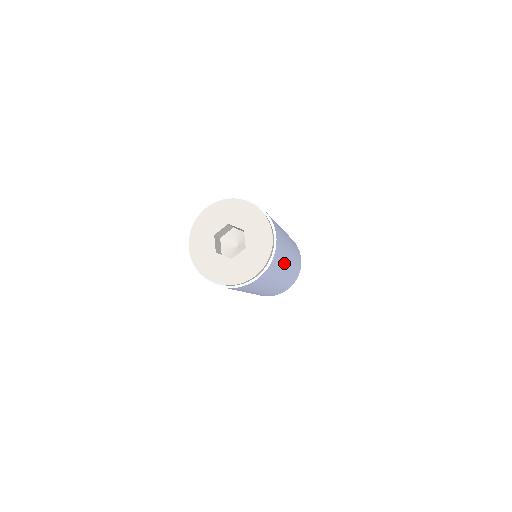
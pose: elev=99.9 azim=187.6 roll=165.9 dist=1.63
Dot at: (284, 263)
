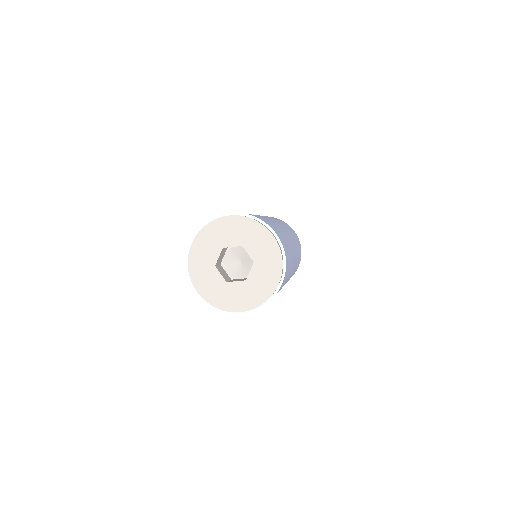
Dot at: occluded
